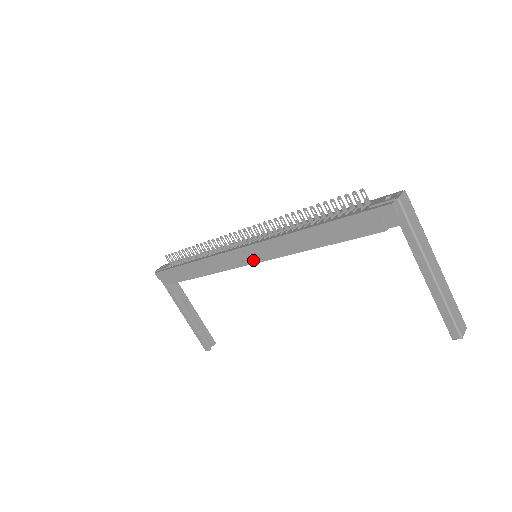
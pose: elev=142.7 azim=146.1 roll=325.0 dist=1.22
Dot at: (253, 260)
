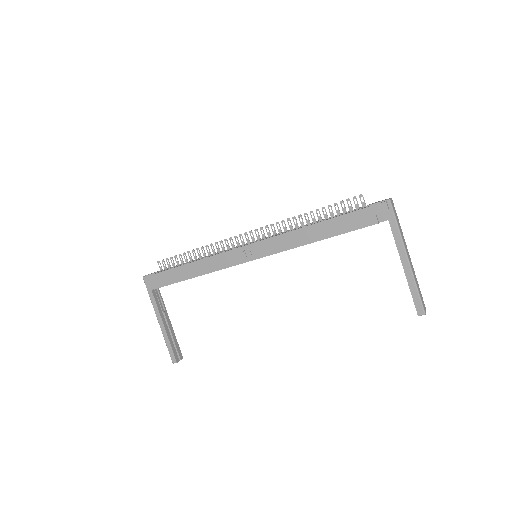
Dot at: (256, 256)
